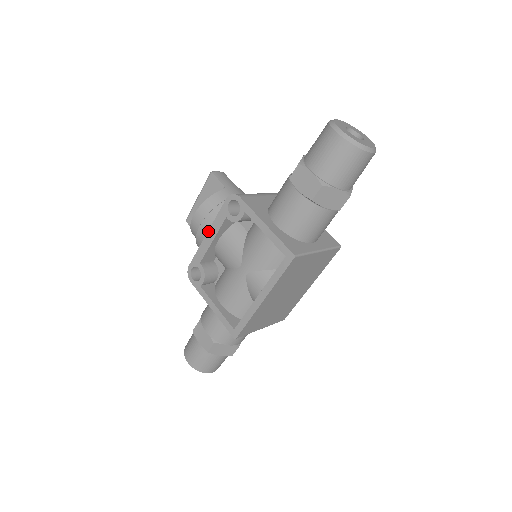
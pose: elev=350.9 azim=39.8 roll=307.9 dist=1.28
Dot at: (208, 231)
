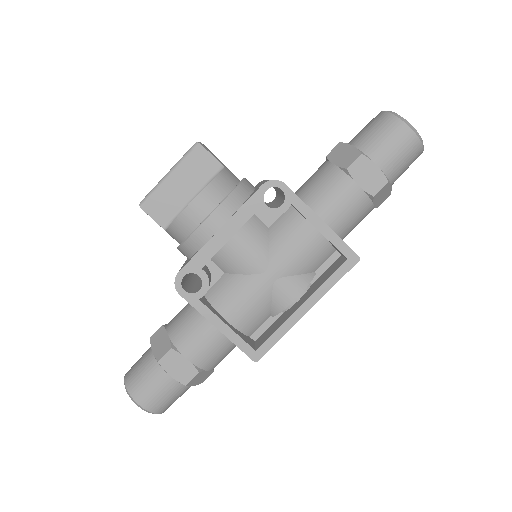
Dot at: (223, 225)
